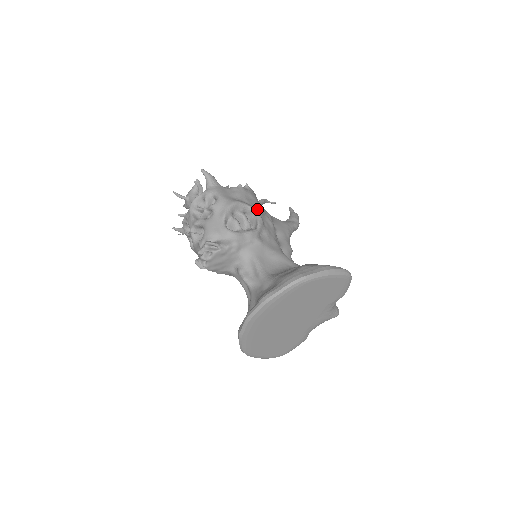
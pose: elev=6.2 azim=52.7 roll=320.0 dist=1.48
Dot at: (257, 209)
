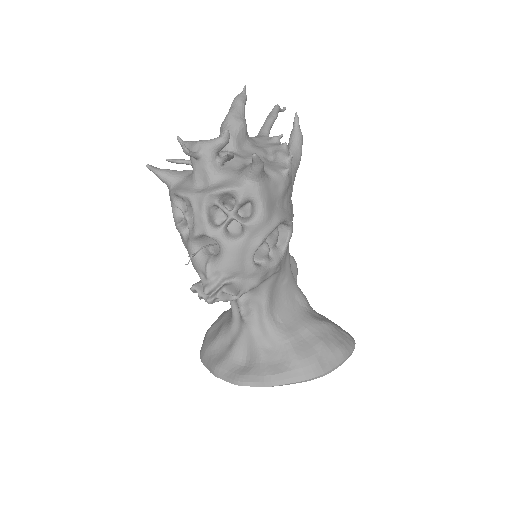
Dot at: (291, 212)
